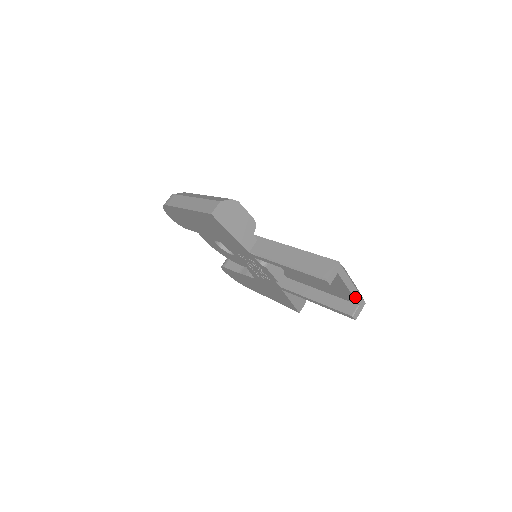
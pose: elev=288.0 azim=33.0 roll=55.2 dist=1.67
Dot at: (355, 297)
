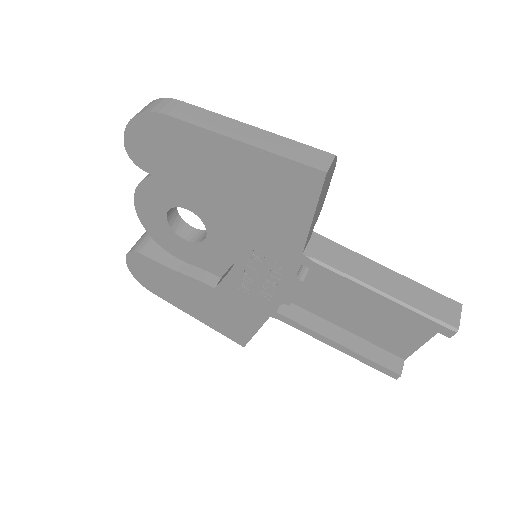
Dot at: (415, 350)
